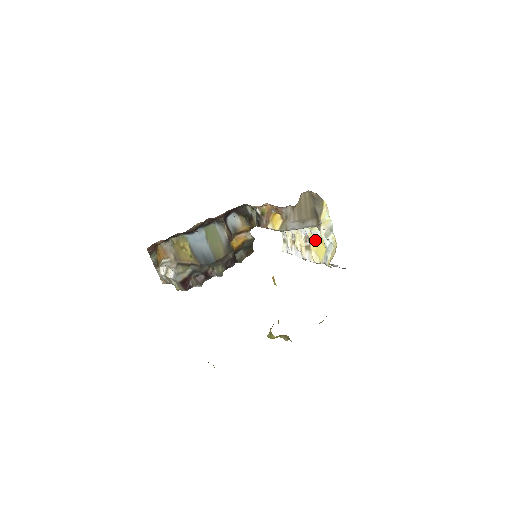
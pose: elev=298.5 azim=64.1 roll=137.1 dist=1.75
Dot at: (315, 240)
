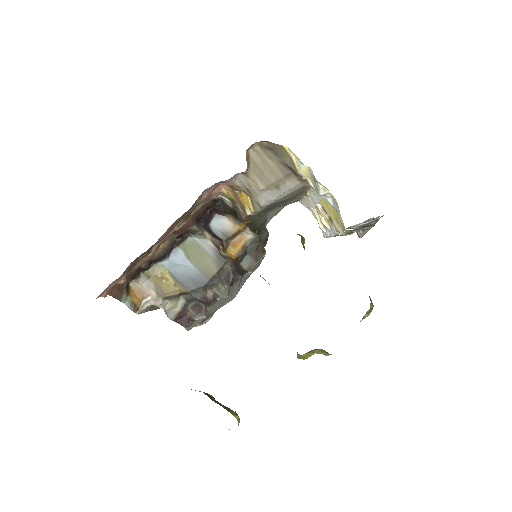
Dot at: (326, 205)
